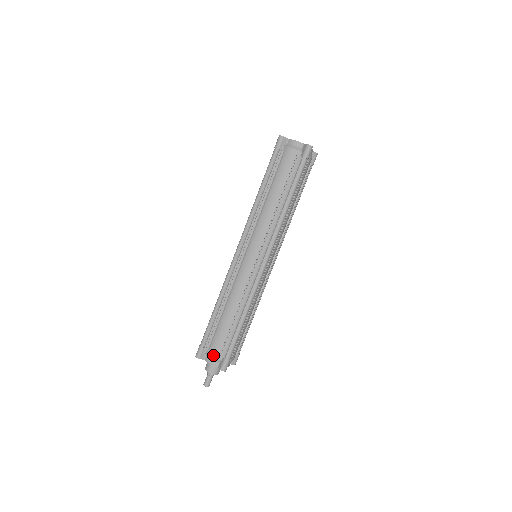
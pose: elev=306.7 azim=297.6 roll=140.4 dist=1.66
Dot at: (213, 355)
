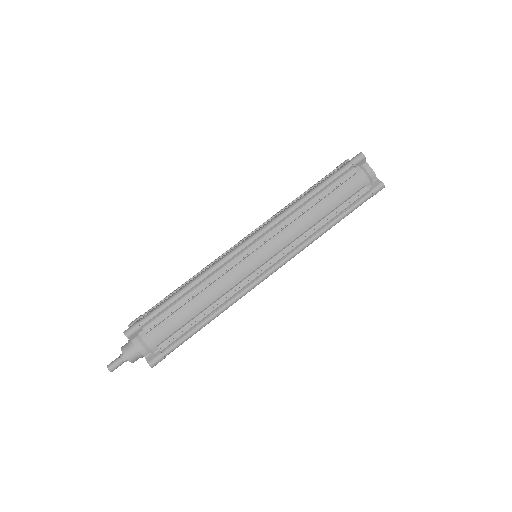
Dot at: occluded
